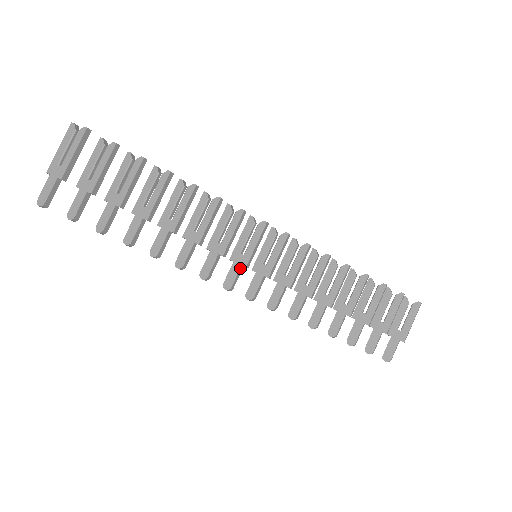
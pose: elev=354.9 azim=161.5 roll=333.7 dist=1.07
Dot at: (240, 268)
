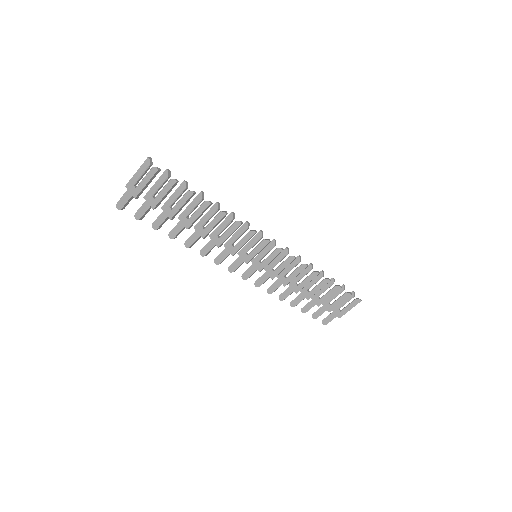
Dot at: (242, 263)
